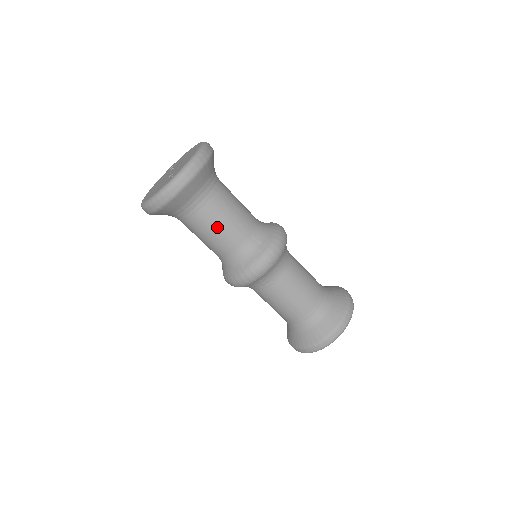
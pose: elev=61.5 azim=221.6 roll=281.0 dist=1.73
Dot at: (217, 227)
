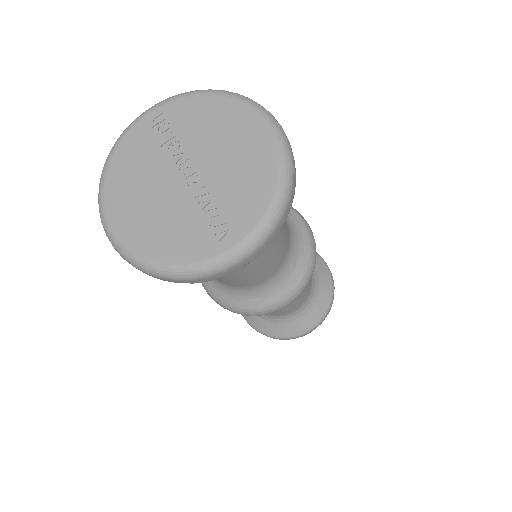
Dot at: (250, 269)
